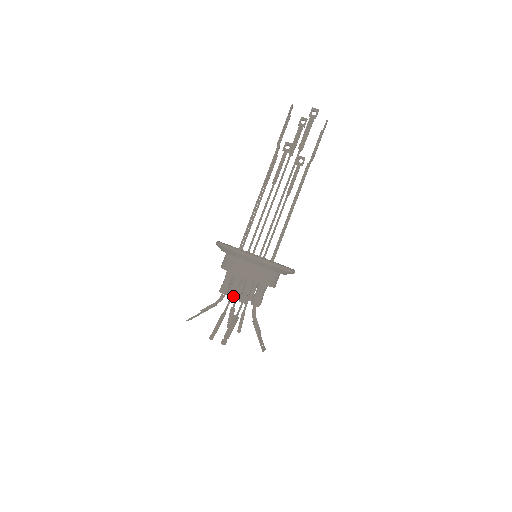
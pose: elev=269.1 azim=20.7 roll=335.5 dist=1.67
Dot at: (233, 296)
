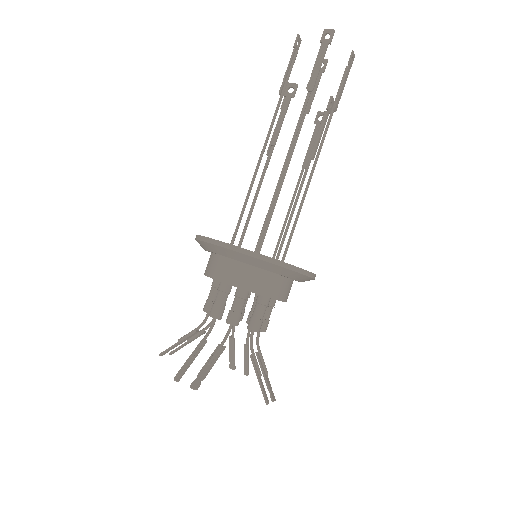
Dot at: (217, 315)
